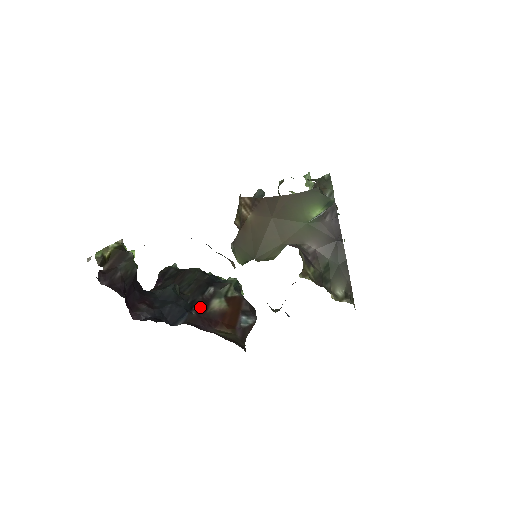
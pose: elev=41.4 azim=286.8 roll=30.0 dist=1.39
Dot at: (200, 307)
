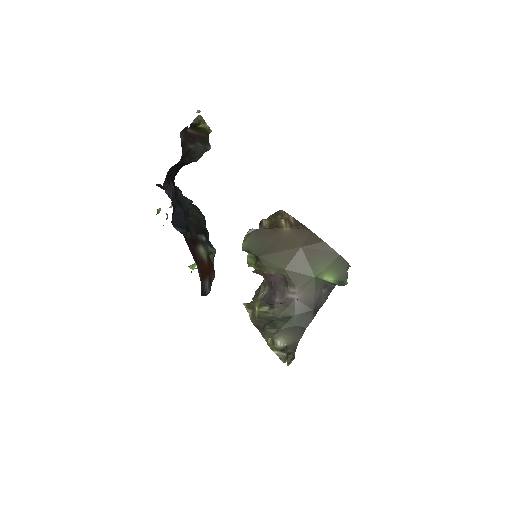
Dot at: (193, 238)
